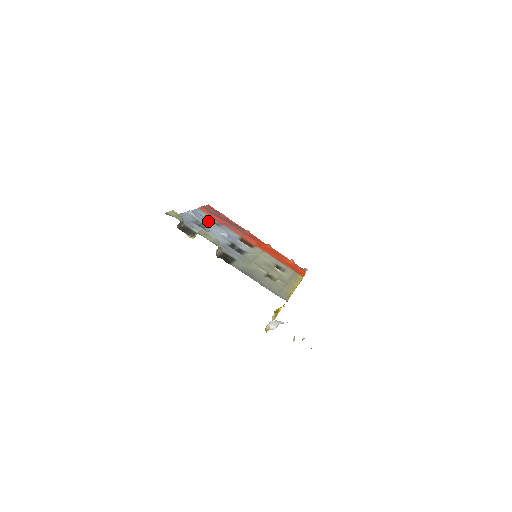
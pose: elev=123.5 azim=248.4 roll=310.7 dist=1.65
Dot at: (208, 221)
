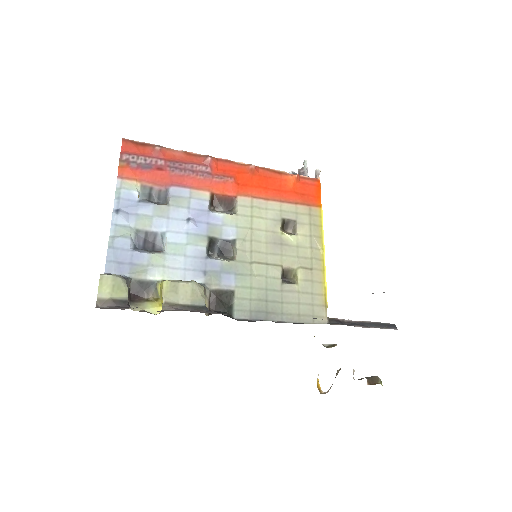
Dot at: (150, 210)
